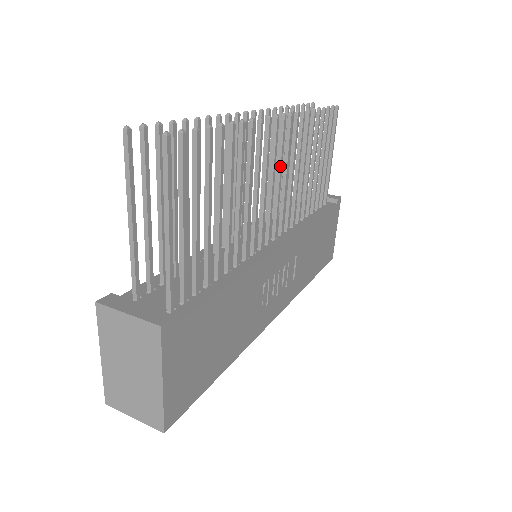
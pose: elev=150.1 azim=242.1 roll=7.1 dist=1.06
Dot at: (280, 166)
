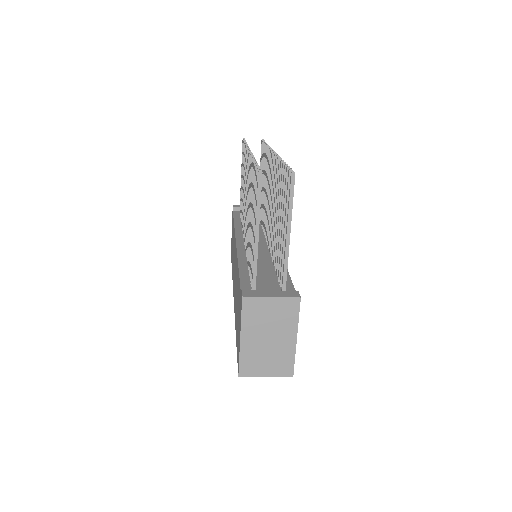
Dot at: occluded
